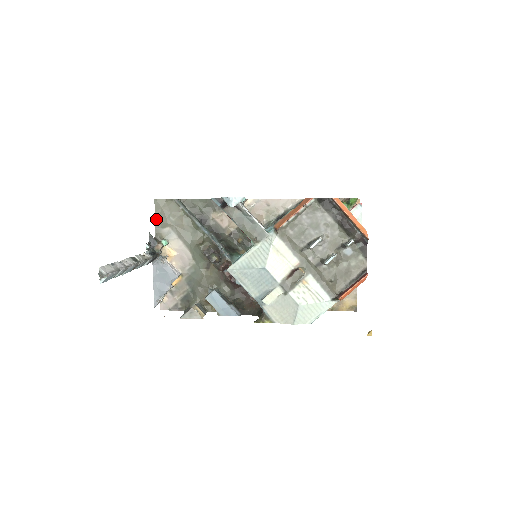
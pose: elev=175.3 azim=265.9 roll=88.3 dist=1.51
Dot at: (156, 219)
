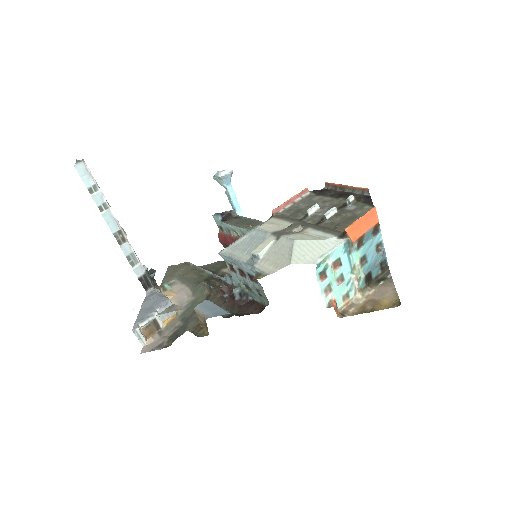
Dot at: (165, 277)
